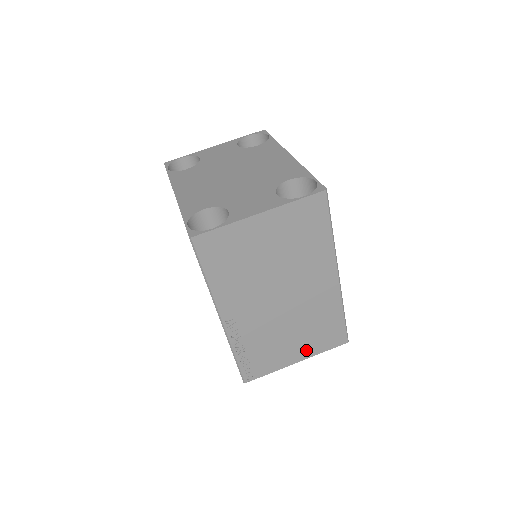
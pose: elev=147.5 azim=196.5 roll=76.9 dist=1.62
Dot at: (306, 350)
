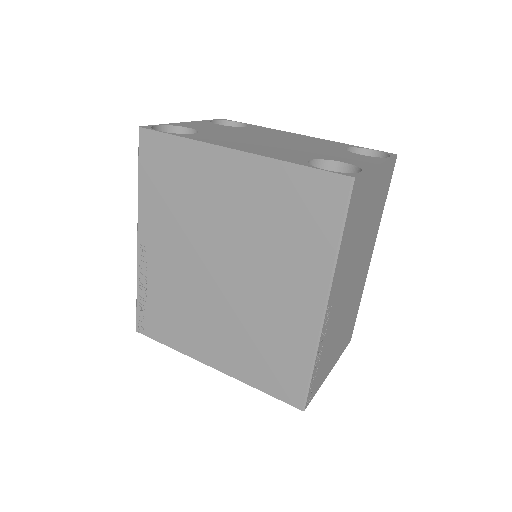
Dot at: (337, 353)
